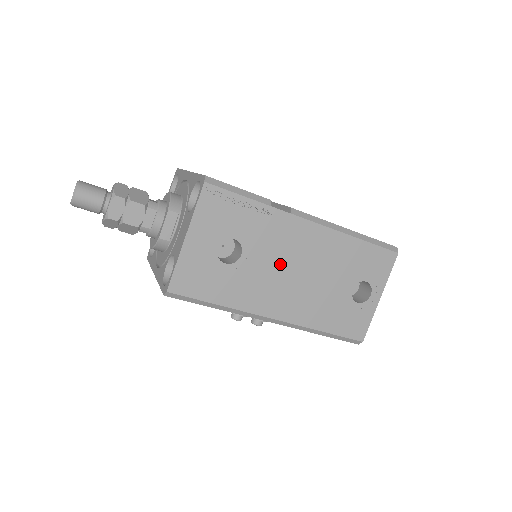
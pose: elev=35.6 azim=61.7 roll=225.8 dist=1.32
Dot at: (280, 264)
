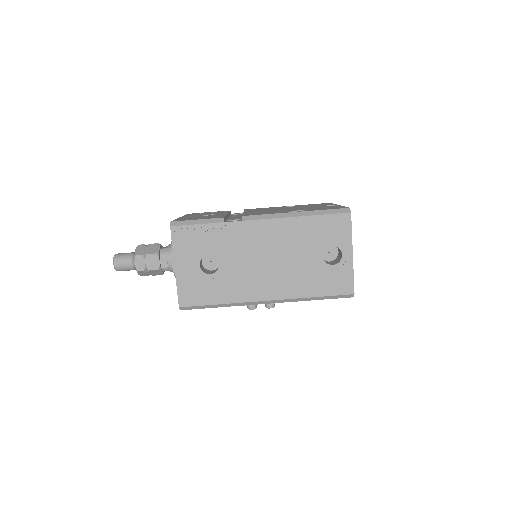
Dot at: (251, 260)
